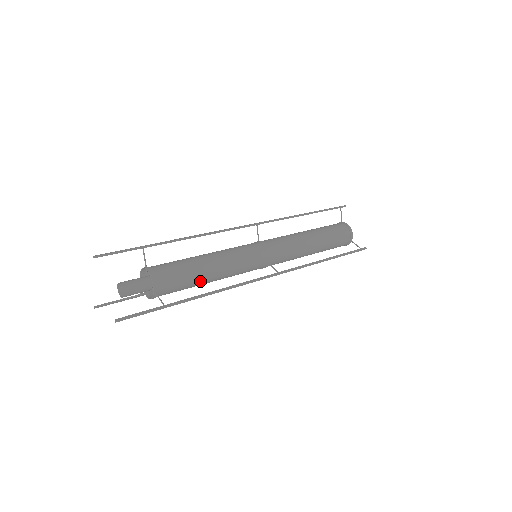
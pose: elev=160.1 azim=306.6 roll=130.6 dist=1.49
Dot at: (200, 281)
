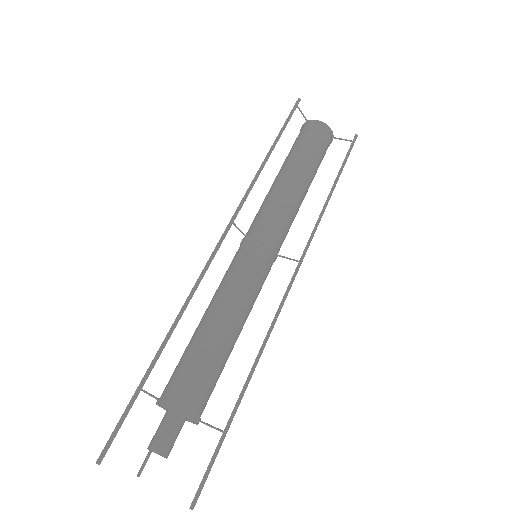
Dot at: (229, 353)
